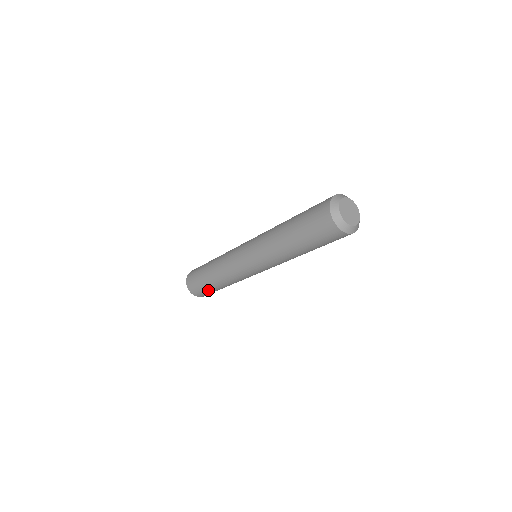
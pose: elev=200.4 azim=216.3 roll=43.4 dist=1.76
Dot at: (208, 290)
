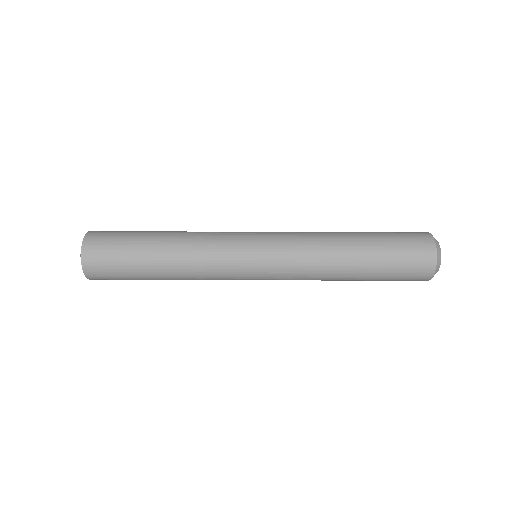
Dot at: (127, 266)
